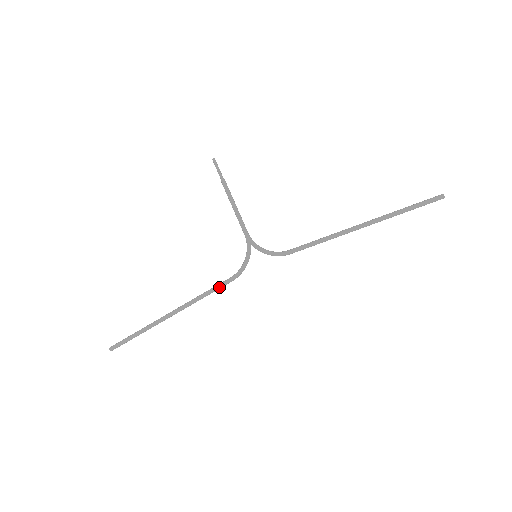
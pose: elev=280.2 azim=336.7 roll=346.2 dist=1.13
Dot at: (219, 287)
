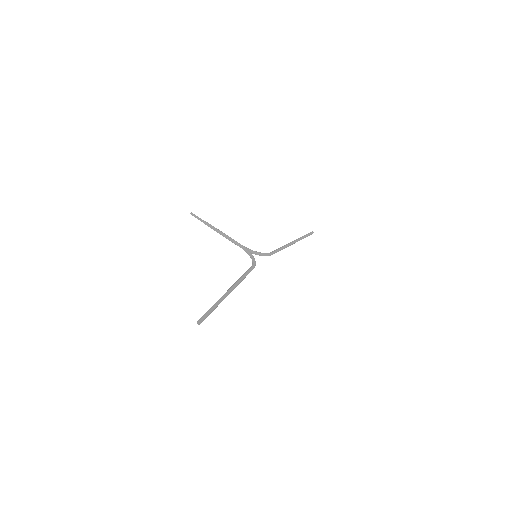
Dot at: (249, 271)
